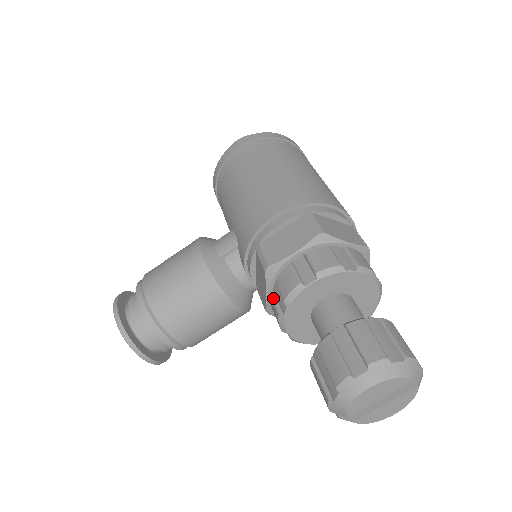
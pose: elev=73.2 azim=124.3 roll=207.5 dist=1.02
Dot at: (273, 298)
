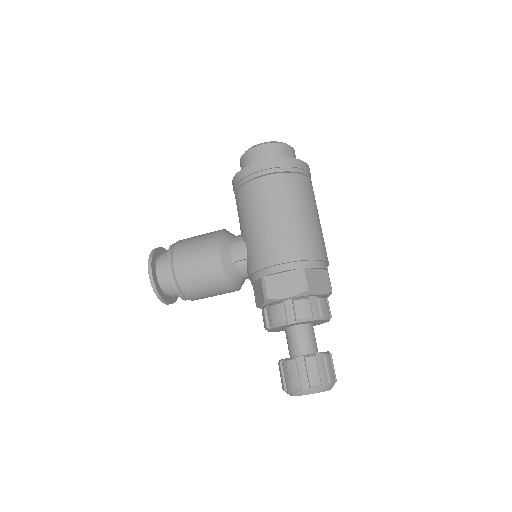
Dot at: (265, 313)
